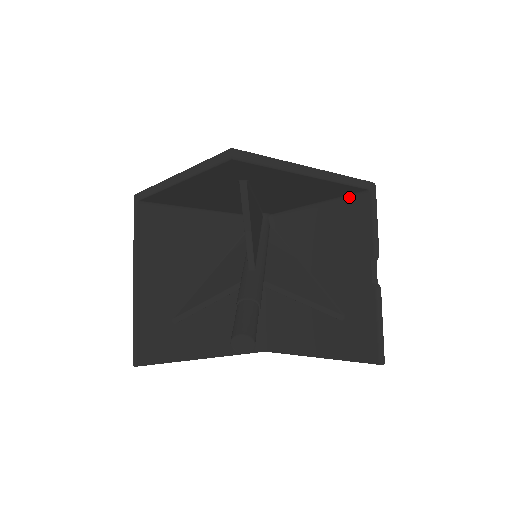
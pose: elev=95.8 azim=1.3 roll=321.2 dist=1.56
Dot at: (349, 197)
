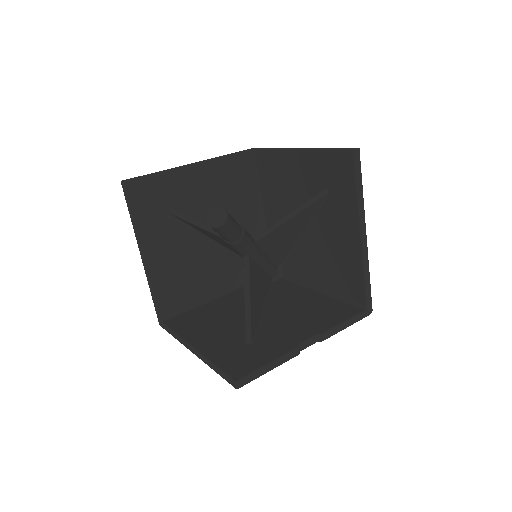
Dot at: (348, 302)
